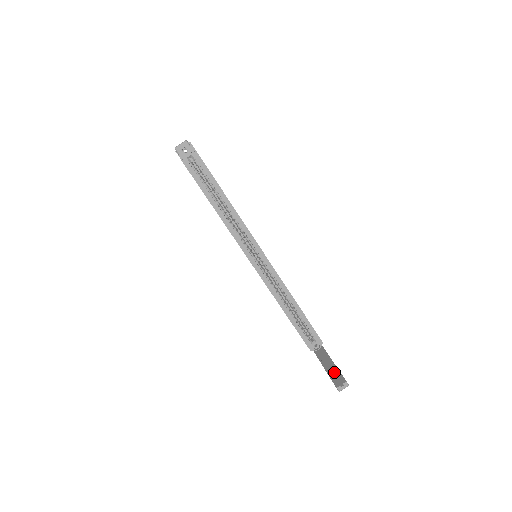
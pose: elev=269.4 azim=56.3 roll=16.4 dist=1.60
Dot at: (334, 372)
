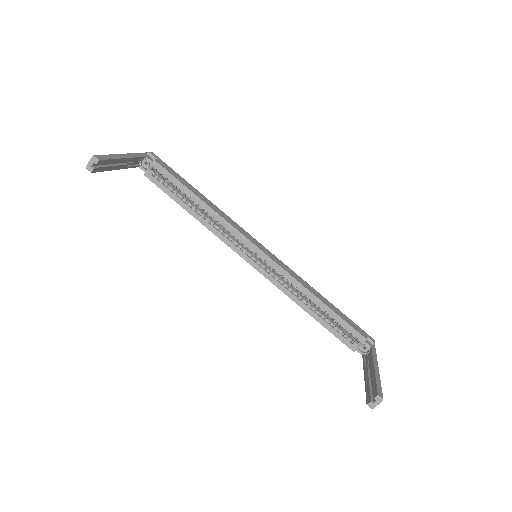
Dot at: (372, 382)
